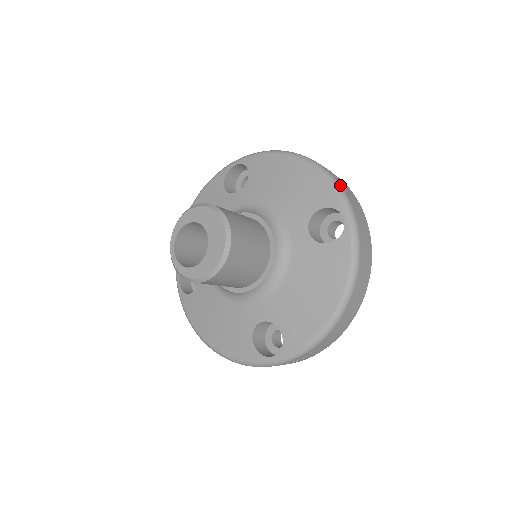
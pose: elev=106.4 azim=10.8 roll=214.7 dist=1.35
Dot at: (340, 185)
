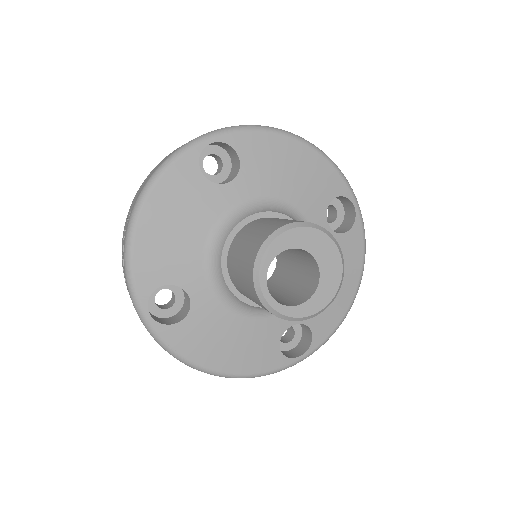
Dot at: (340, 170)
